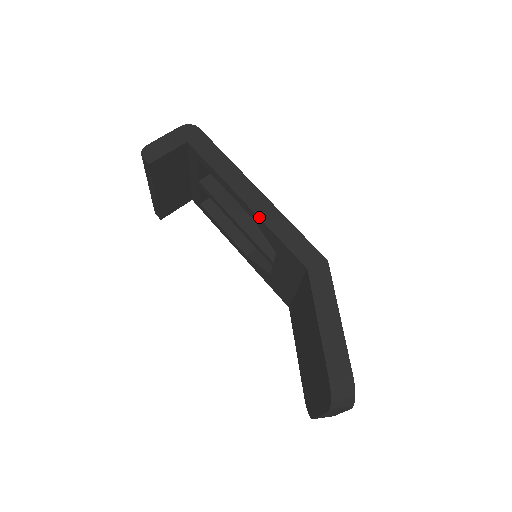
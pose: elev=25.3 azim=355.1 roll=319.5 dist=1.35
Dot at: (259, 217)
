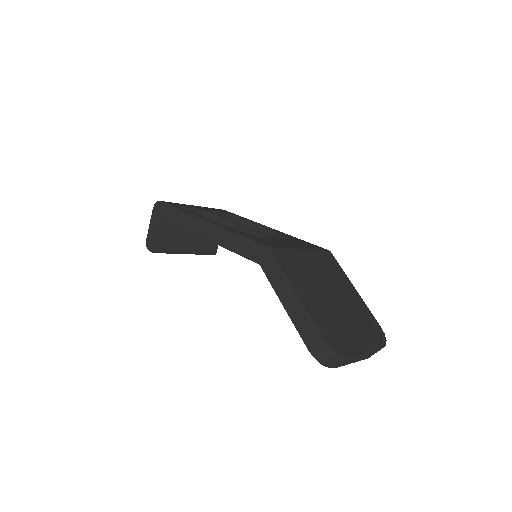
Dot at: (217, 244)
